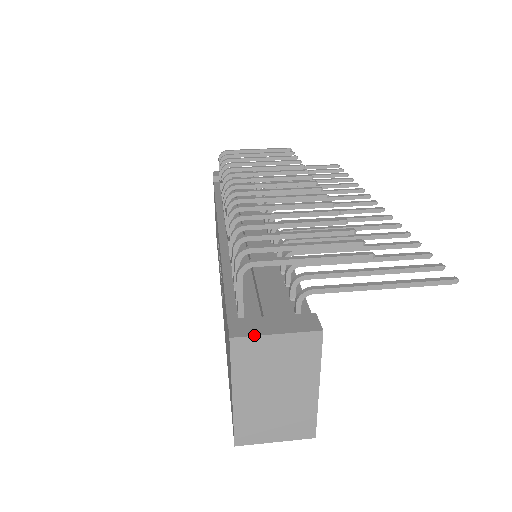
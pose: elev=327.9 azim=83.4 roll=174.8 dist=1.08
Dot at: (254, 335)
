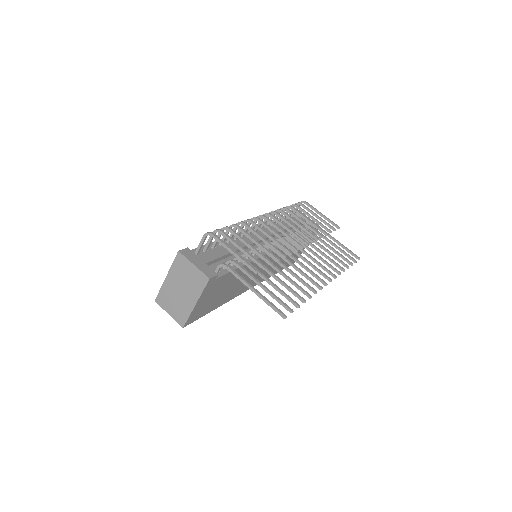
Dot at: (187, 258)
